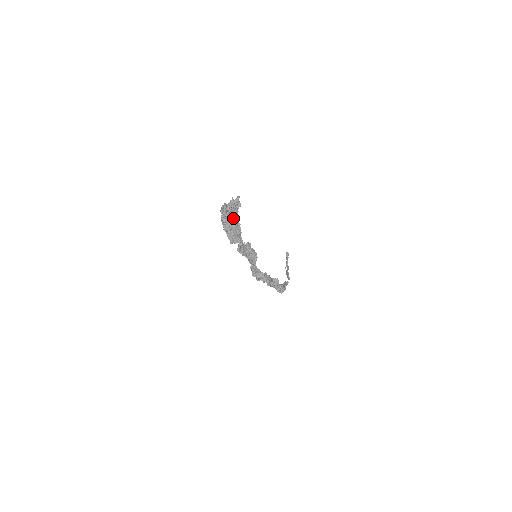
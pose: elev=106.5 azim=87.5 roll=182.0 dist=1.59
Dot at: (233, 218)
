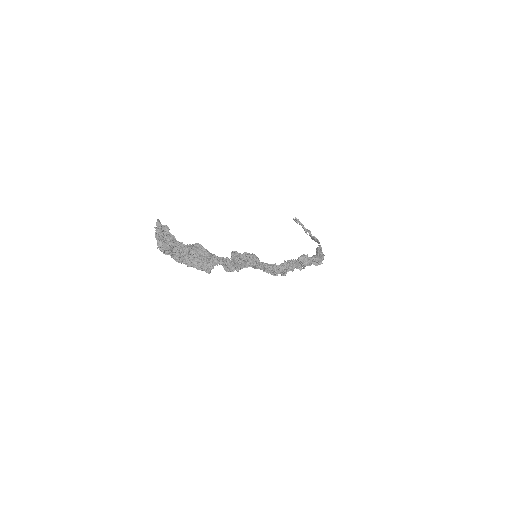
Dot at: (185, 246)
